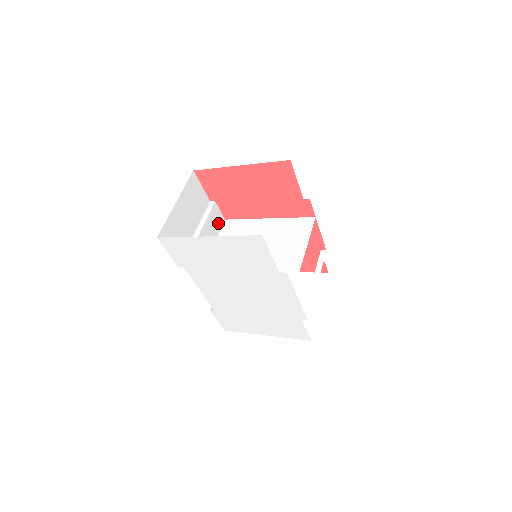
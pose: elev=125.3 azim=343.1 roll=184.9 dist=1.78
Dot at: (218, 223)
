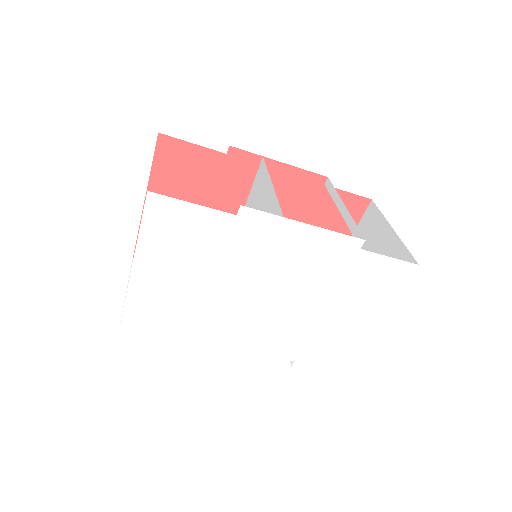
Dot at: occluded
